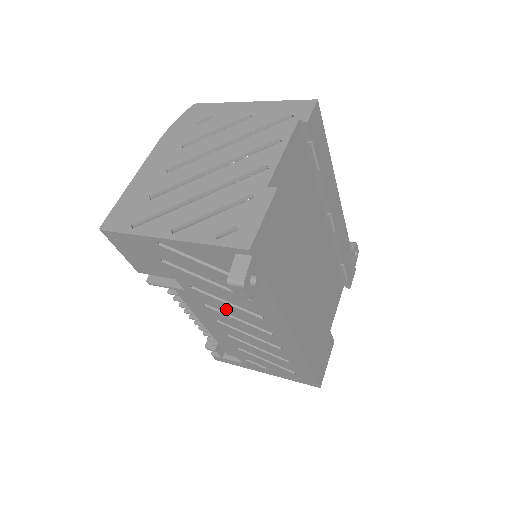
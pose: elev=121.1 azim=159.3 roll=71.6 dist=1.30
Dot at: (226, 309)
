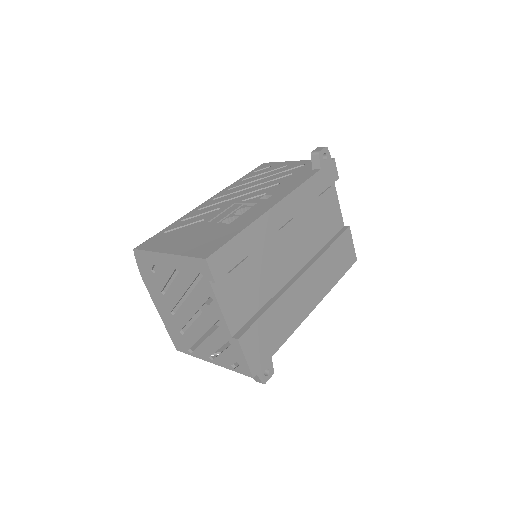
Dot at: occluded
